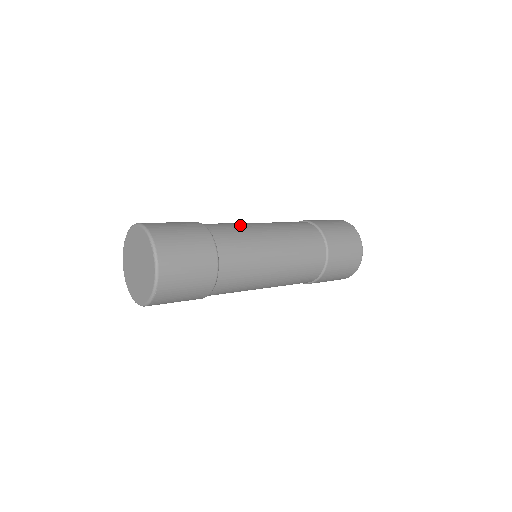
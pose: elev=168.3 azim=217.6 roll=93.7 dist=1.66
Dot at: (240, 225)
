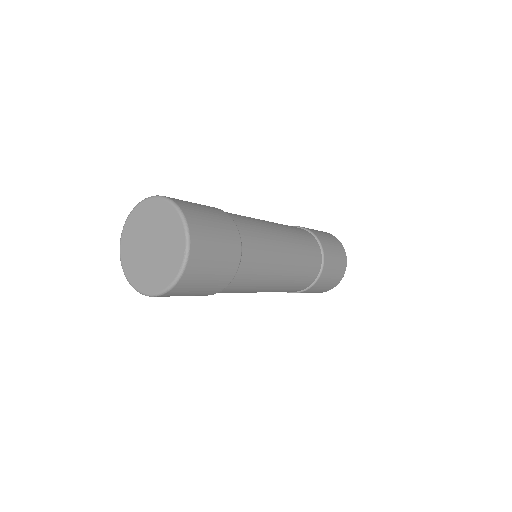
Dot at: (268, 238)
